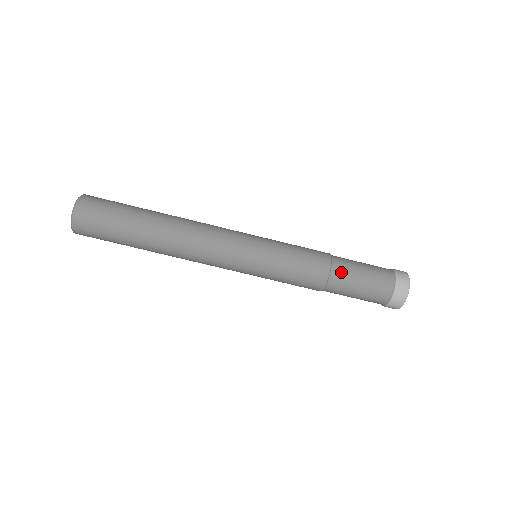
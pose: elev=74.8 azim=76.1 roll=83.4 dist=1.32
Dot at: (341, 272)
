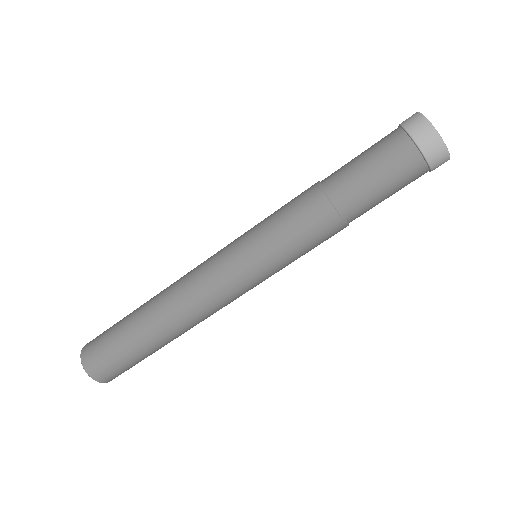
Dot at: (355, 208)
